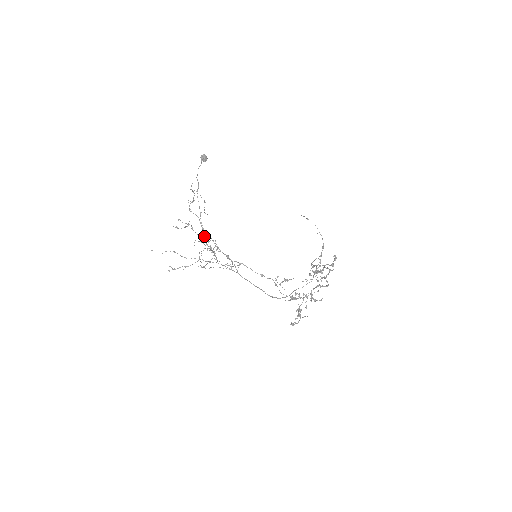
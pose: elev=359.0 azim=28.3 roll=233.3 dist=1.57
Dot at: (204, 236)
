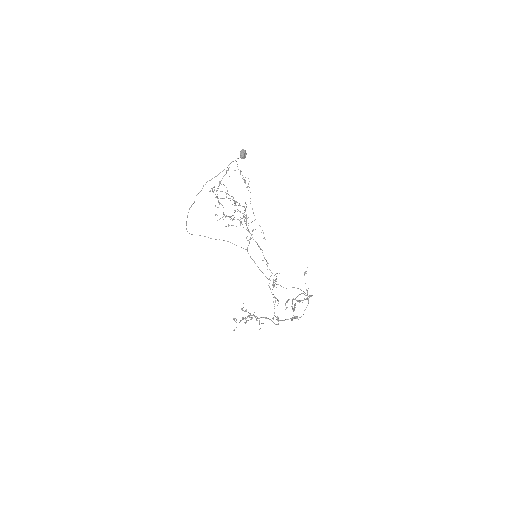
Dot at: occluded
